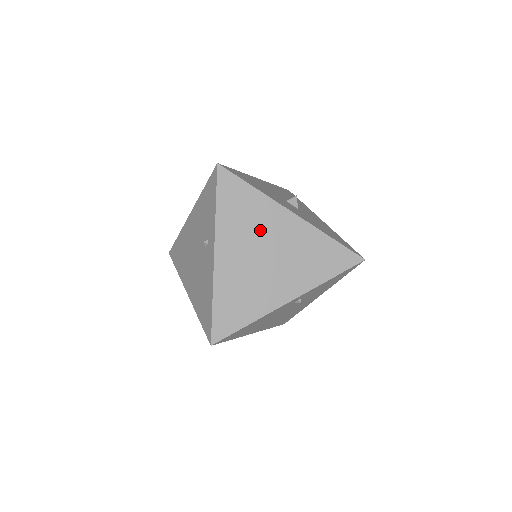
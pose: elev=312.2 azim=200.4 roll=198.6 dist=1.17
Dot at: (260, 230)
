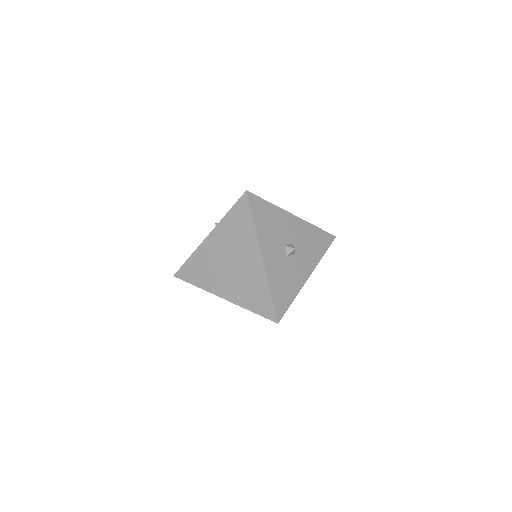
Dot at: (238, 248)
